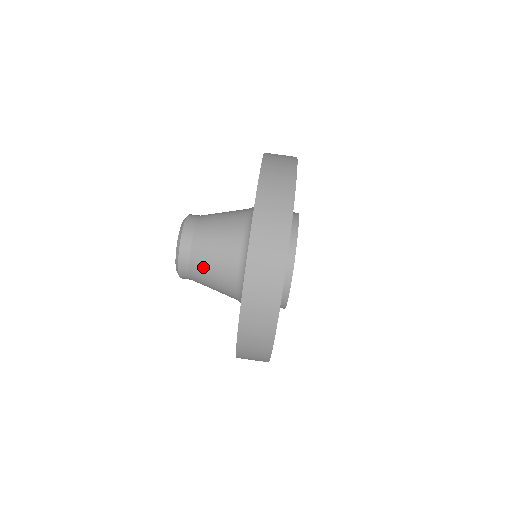
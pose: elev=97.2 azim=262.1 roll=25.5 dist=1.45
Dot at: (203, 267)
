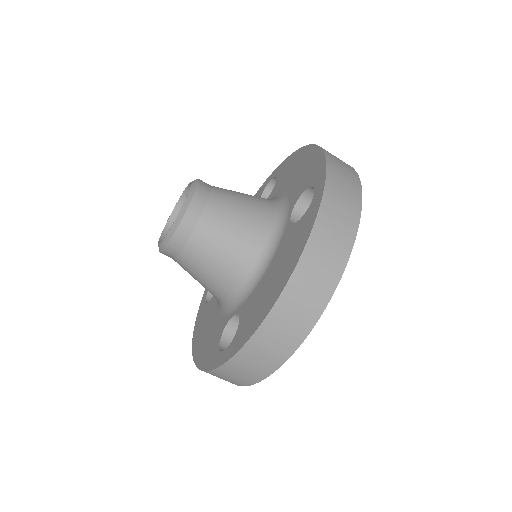
Dot at: (205, 250)
